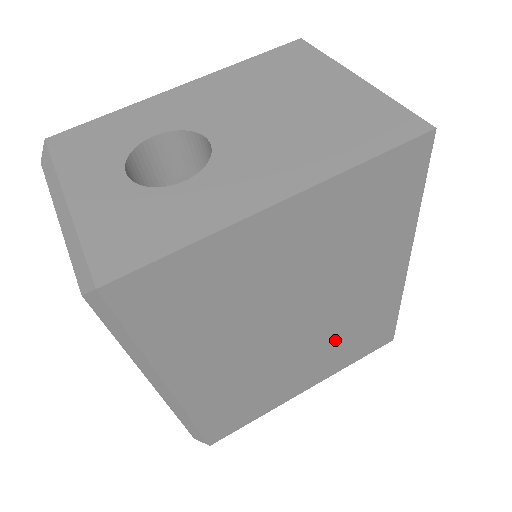
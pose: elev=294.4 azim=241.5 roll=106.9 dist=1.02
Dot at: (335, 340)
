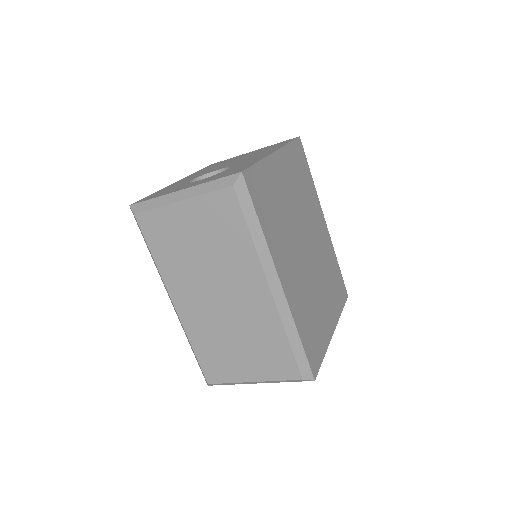
Dot at: (325, 277)
